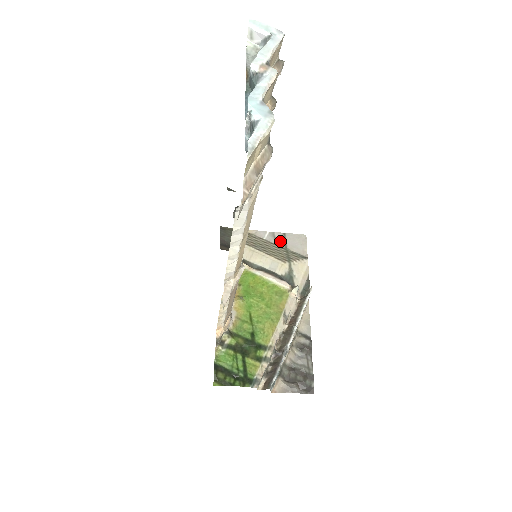
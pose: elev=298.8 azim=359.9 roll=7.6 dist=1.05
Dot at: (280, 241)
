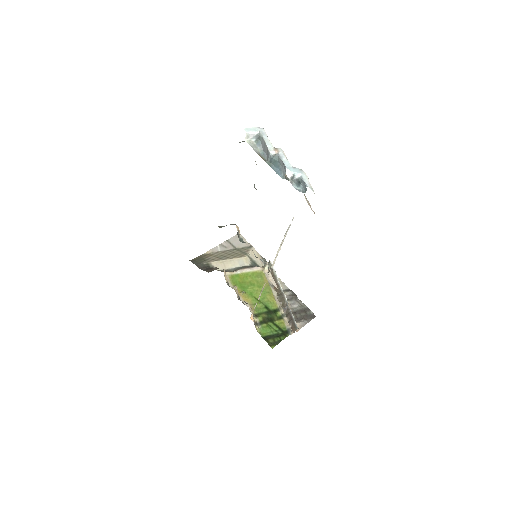
Dot at: (229, 246)
